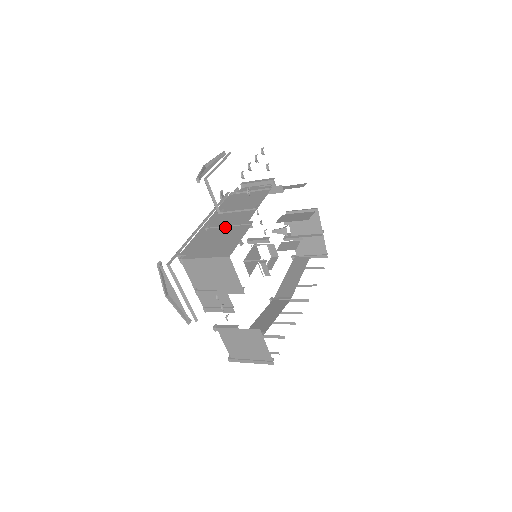
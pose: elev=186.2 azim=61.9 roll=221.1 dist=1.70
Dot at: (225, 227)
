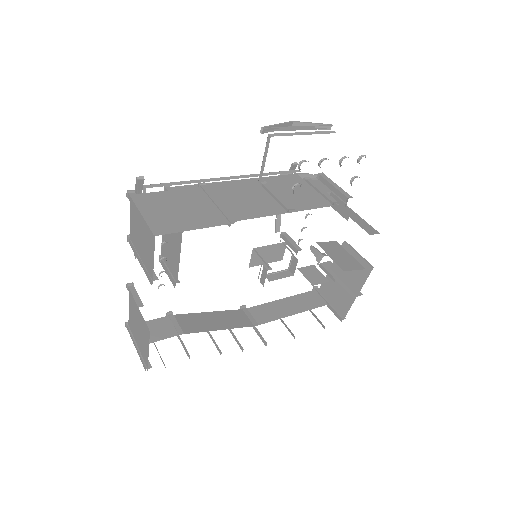
Dot at: (211, 201)
